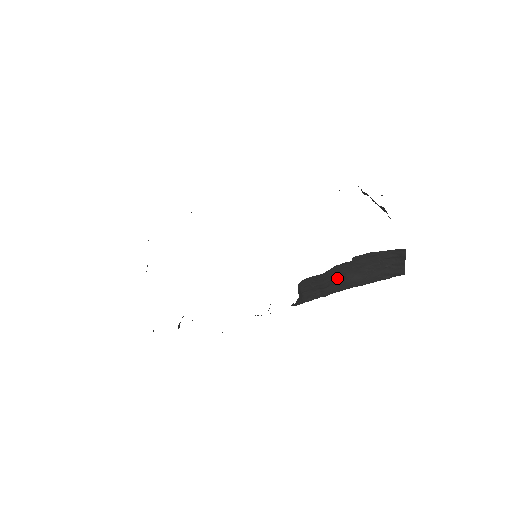
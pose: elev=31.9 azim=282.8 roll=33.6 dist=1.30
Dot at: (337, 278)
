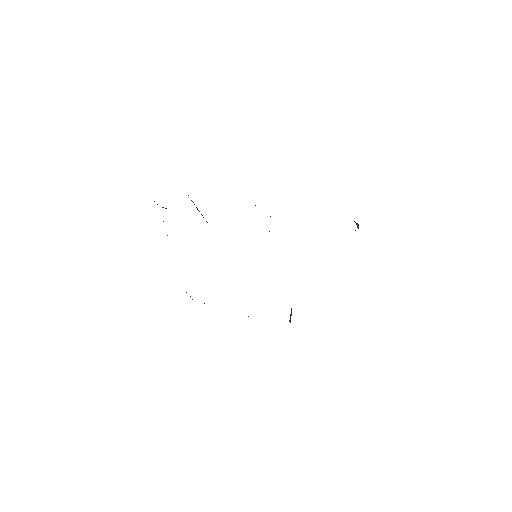
Dot at: occluded
